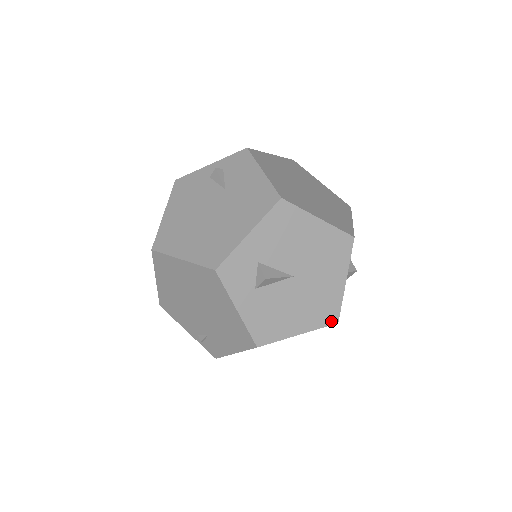
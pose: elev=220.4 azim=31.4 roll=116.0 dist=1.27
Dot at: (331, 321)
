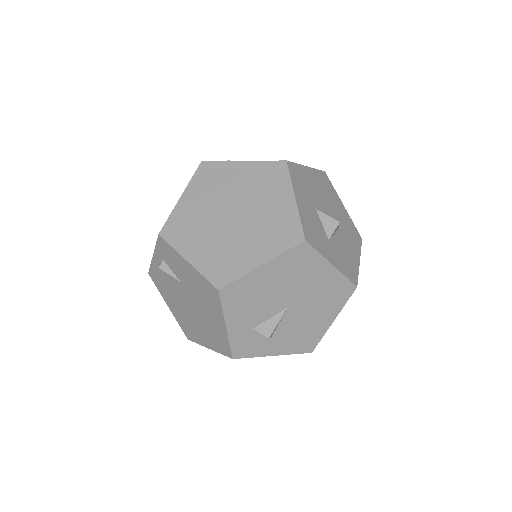
Dot at: (350, 292)
